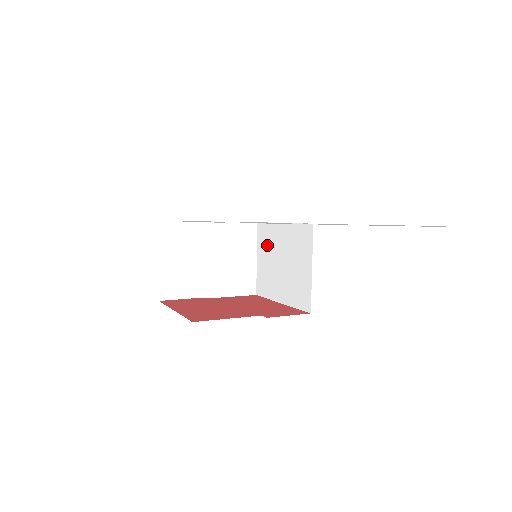
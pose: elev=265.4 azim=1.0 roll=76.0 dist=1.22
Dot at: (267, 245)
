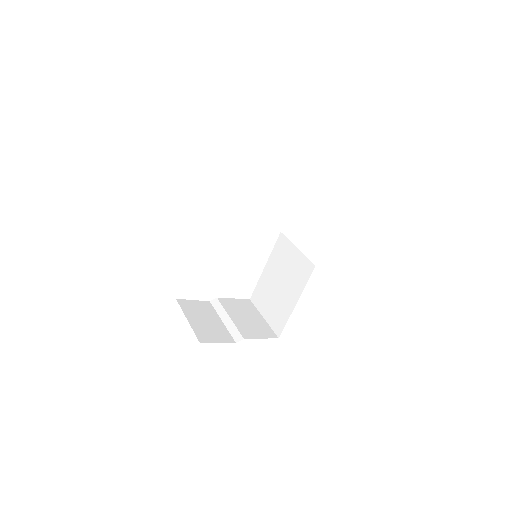
Dot at: (264, 296)
